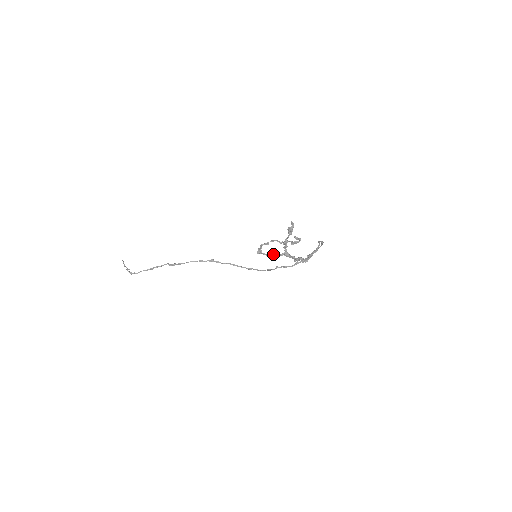
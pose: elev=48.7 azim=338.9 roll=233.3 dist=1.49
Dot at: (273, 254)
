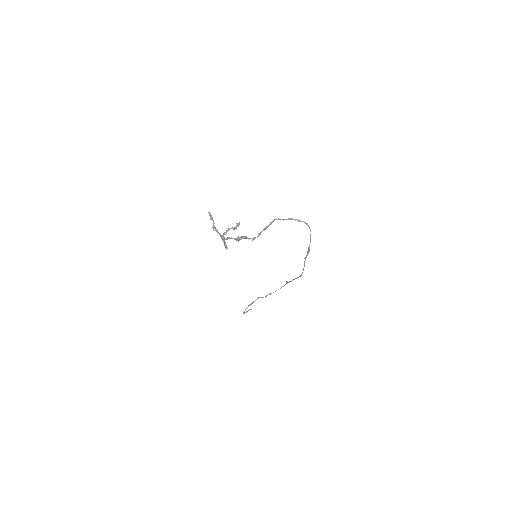
Dot at: (225, 243)
